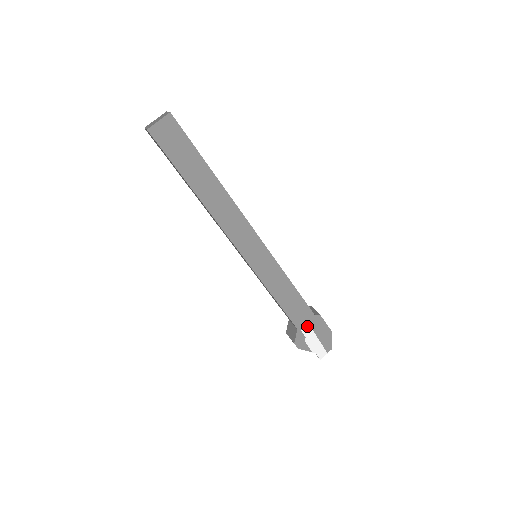
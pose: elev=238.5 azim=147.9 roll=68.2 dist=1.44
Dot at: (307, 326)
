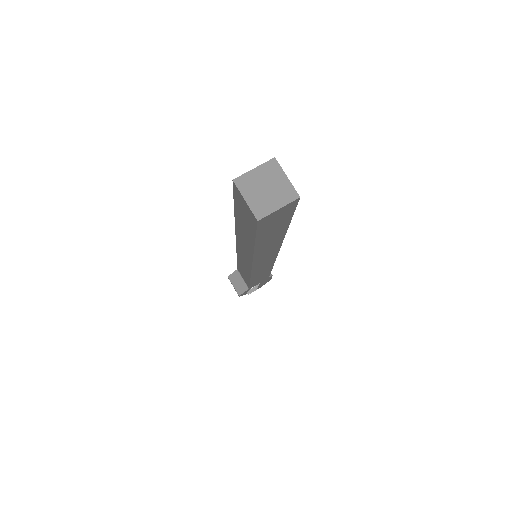
Dot at: (257, 284)
